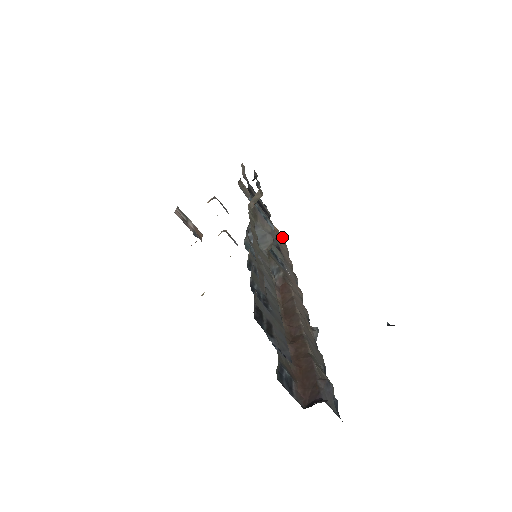
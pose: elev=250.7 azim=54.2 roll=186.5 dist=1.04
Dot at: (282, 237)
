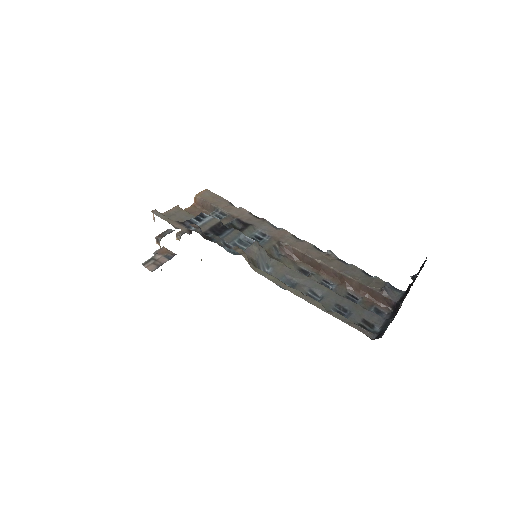
Dot at: (206, 193)
